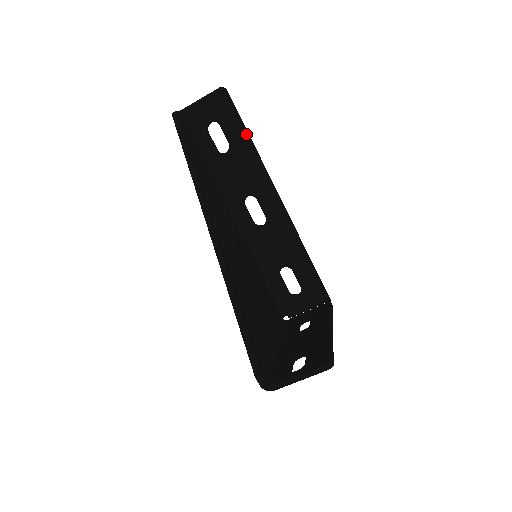
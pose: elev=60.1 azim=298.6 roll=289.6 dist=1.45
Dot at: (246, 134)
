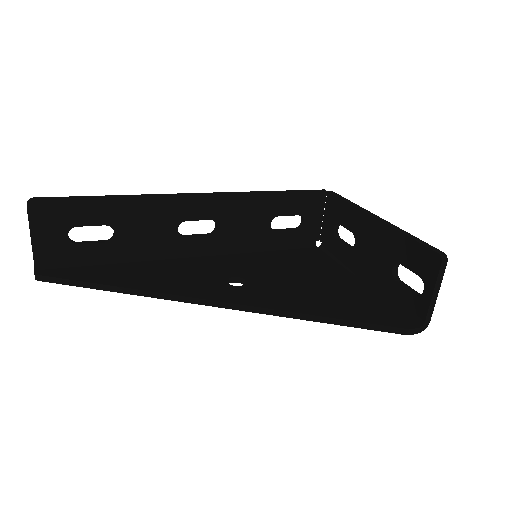
Dot at: (104, 200)
